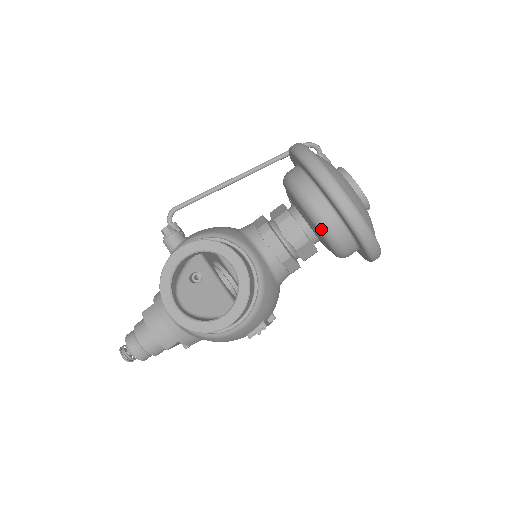
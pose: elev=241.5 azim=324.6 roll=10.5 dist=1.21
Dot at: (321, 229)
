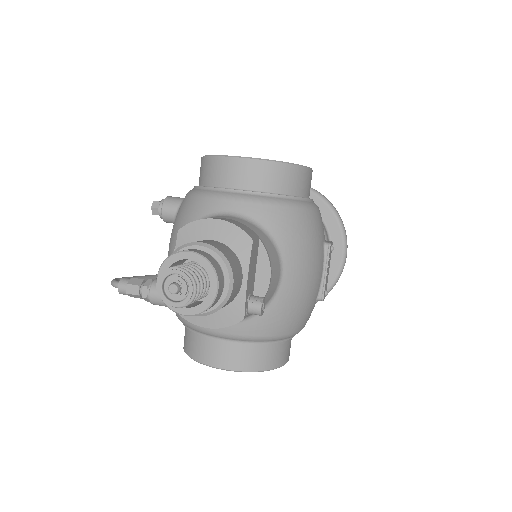
Dot at: occluded
